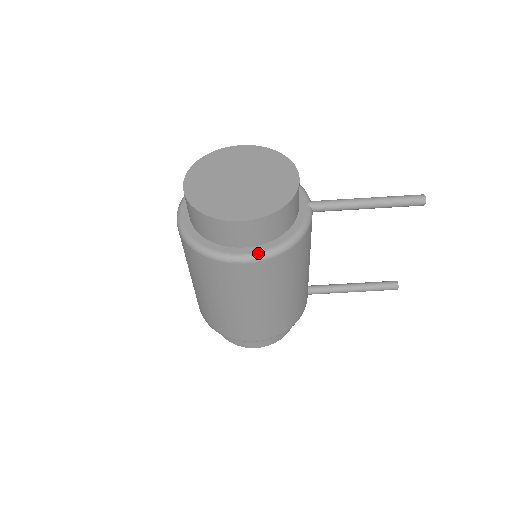
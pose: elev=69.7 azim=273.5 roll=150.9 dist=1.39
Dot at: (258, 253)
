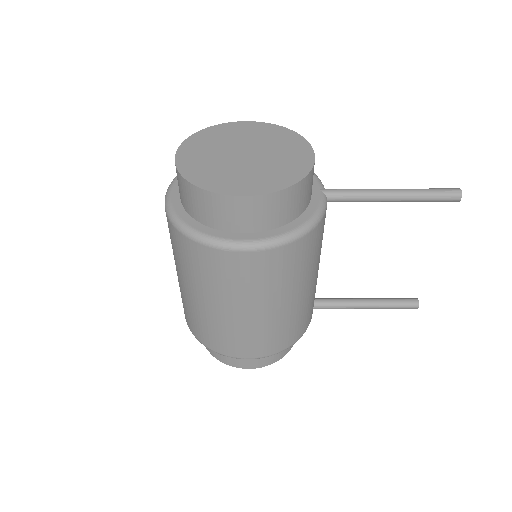
Dot at: (261, 240)
